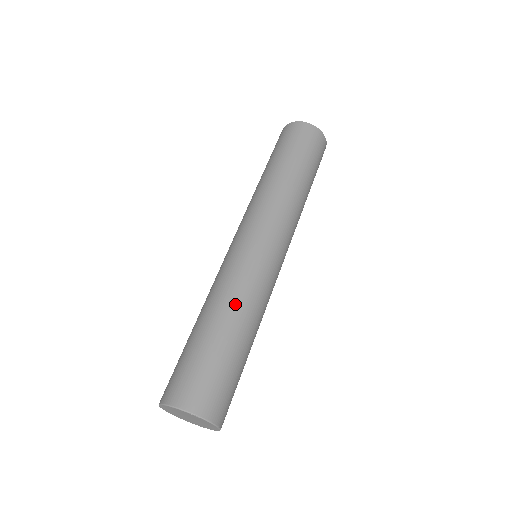
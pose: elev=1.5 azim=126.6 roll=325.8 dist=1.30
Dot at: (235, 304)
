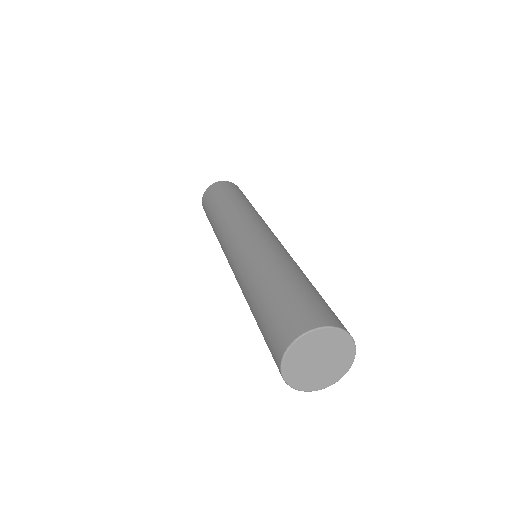
Dot at: (298, 267)
